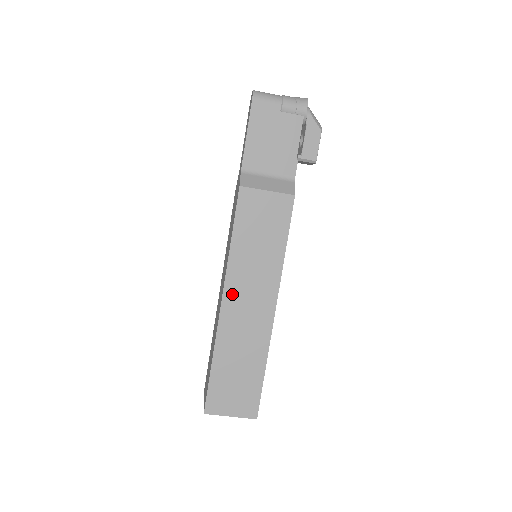
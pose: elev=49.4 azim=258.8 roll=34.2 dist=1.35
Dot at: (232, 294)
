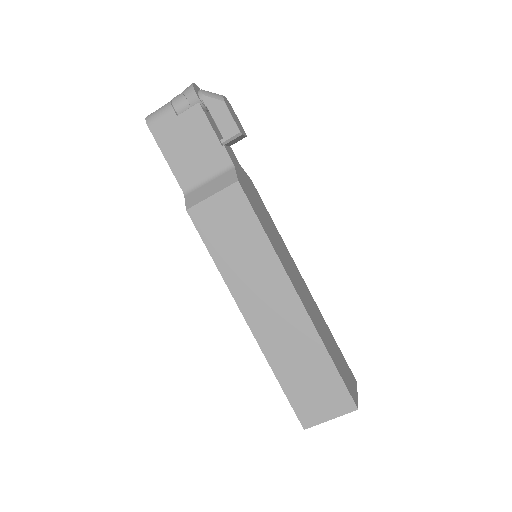
Dot at: (250, 308)
